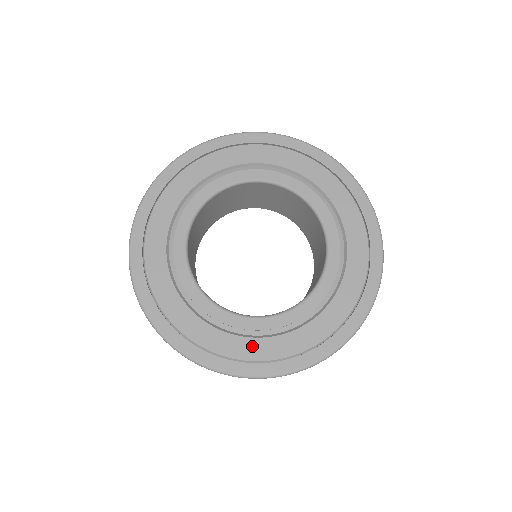
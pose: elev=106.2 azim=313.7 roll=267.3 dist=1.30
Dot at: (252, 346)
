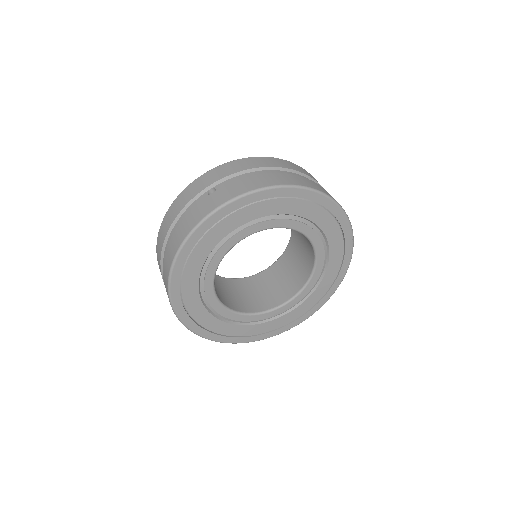
Dot at: (243, 329)
